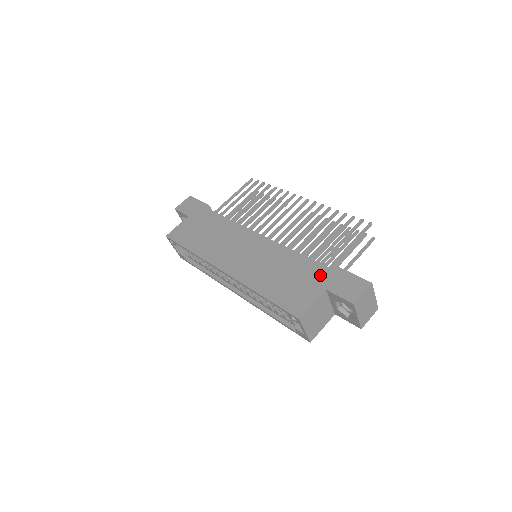
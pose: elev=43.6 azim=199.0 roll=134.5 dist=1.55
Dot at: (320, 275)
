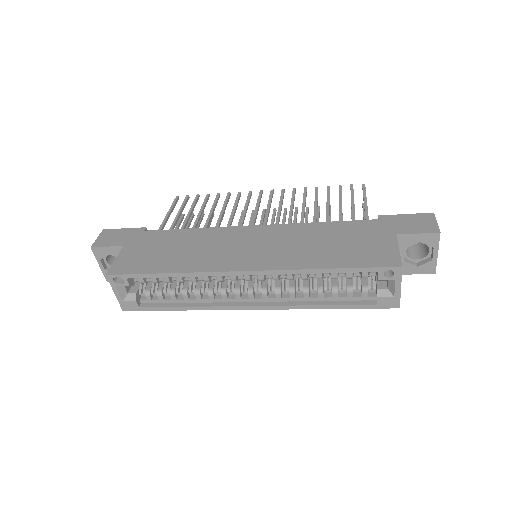
Dot at: (374, 227)
